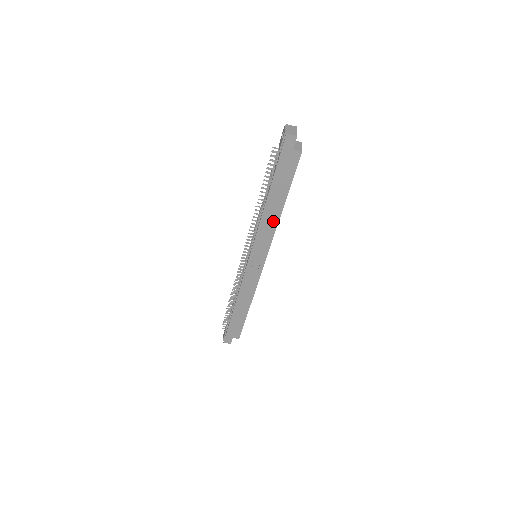
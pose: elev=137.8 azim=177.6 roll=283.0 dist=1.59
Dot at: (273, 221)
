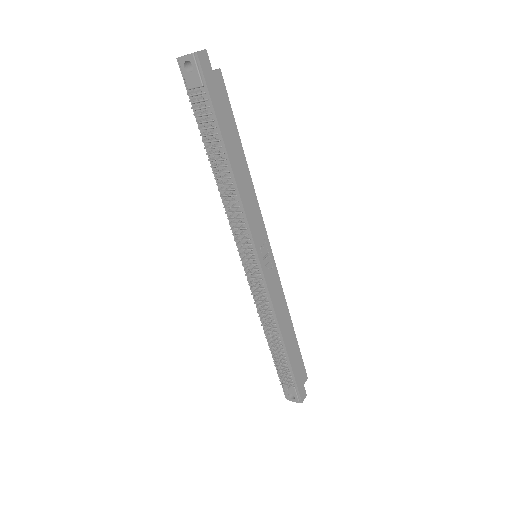
Dot at: (248, 185)
